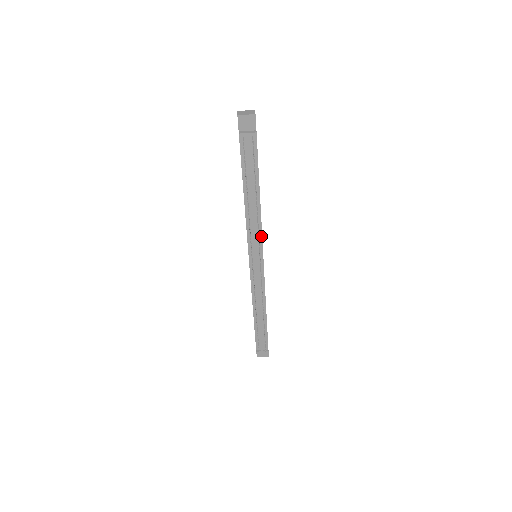
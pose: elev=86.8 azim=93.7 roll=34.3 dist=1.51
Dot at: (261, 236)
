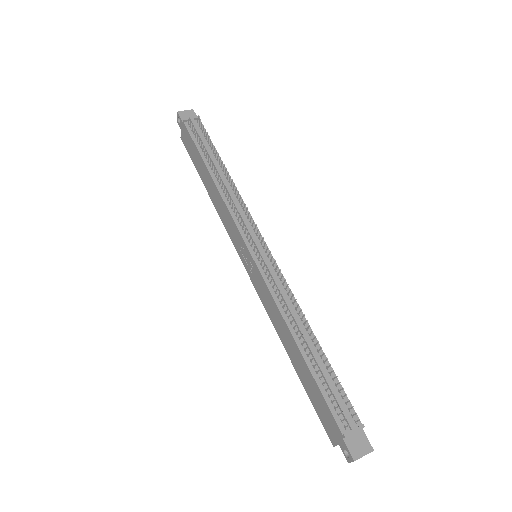
Dot at: occluded
